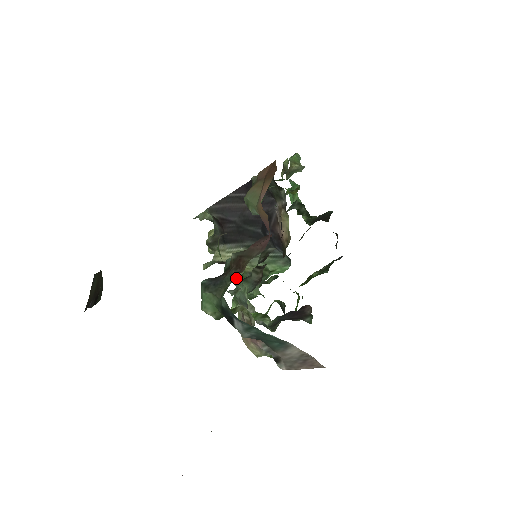
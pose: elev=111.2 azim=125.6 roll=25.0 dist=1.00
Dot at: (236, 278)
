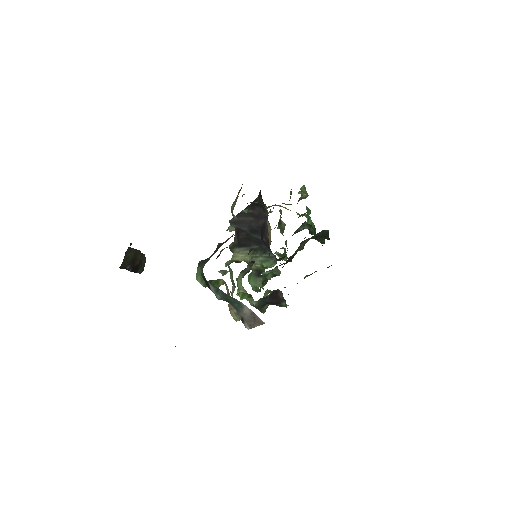
Dot at: (227, 264)
